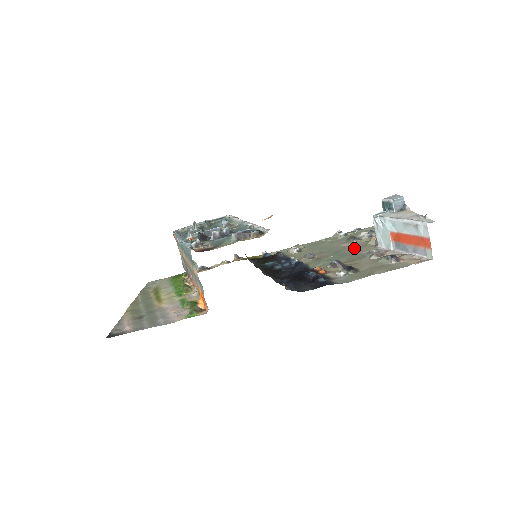
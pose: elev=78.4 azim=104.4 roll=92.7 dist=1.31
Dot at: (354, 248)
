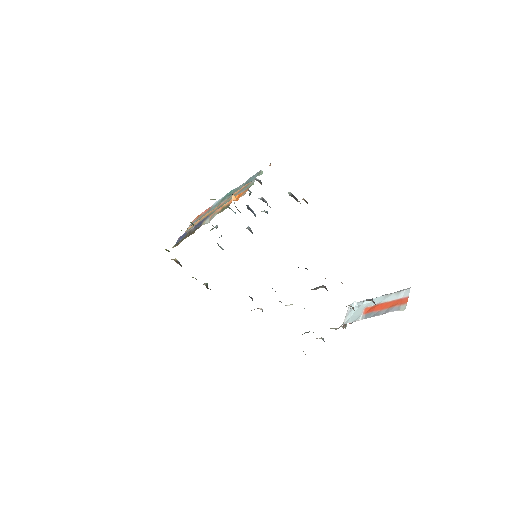
Dot at: occluded
